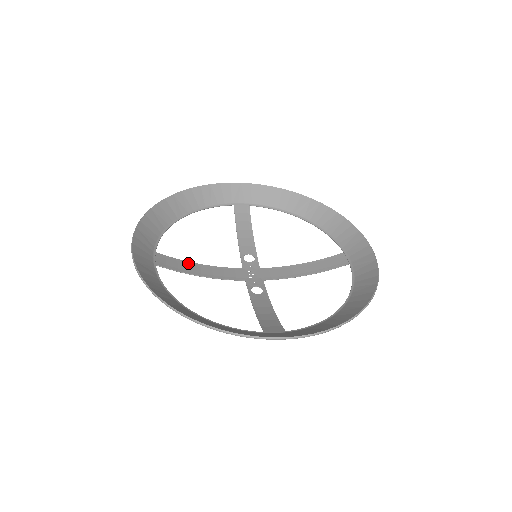
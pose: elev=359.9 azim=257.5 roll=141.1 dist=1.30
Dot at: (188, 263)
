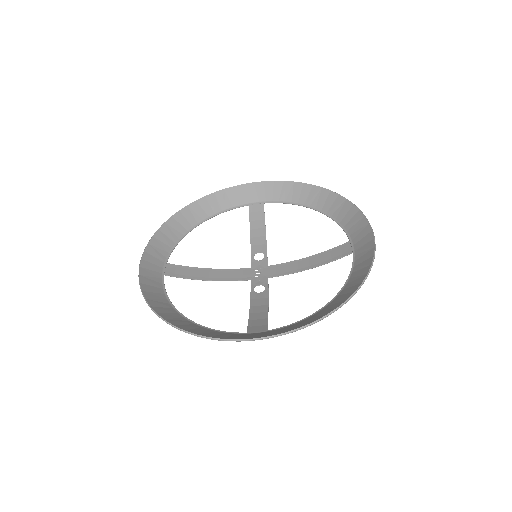
Dot at: (198, 269)
